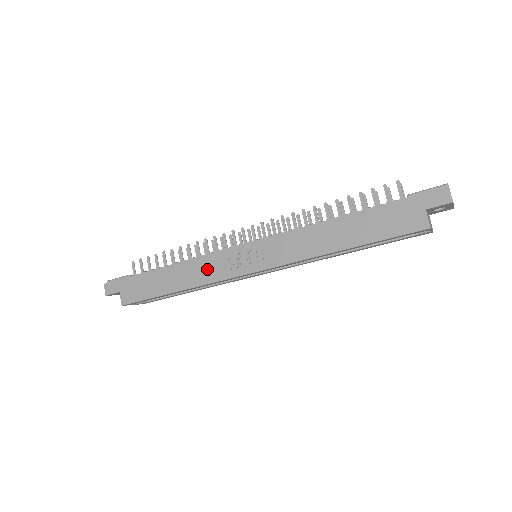
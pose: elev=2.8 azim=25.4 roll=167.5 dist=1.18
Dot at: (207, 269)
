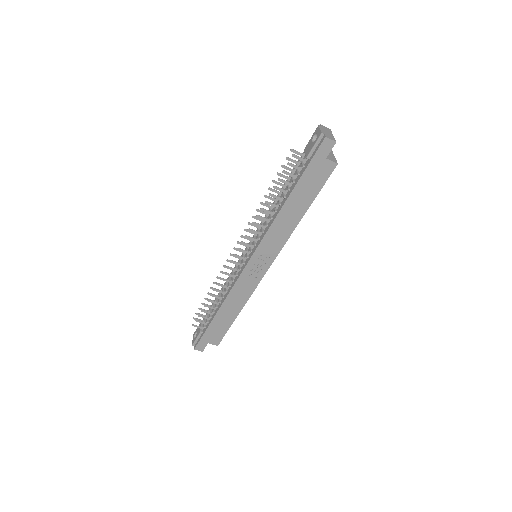
Dot at: (242, 290)
